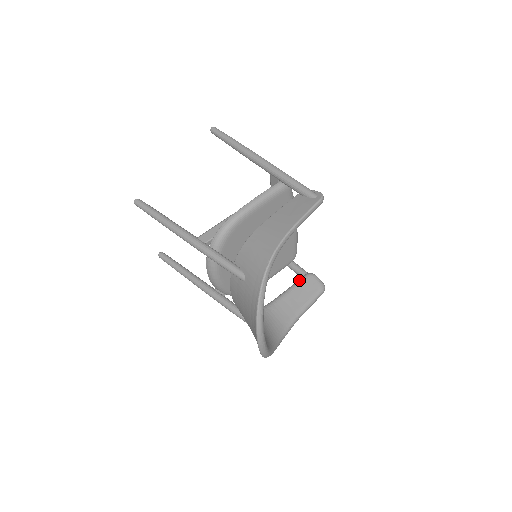
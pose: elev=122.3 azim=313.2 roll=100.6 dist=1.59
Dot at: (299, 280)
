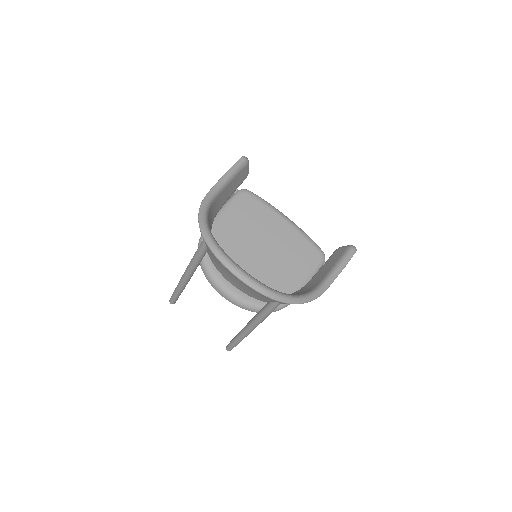
Dot at: (327, 260)
